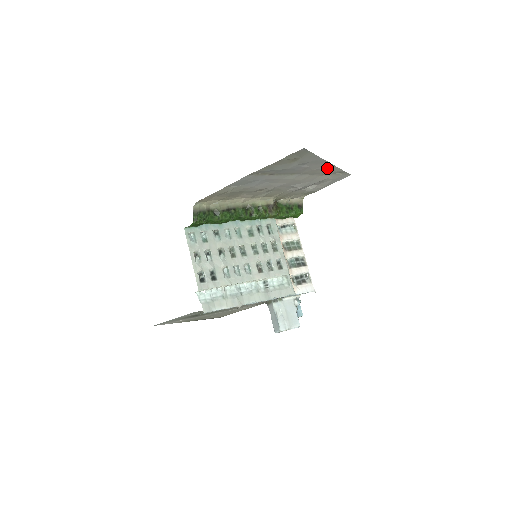
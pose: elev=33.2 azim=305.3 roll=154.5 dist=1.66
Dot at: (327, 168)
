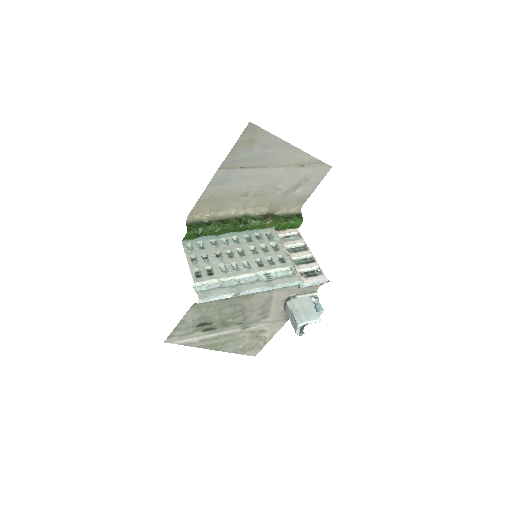
Dot at: (296, 155)
